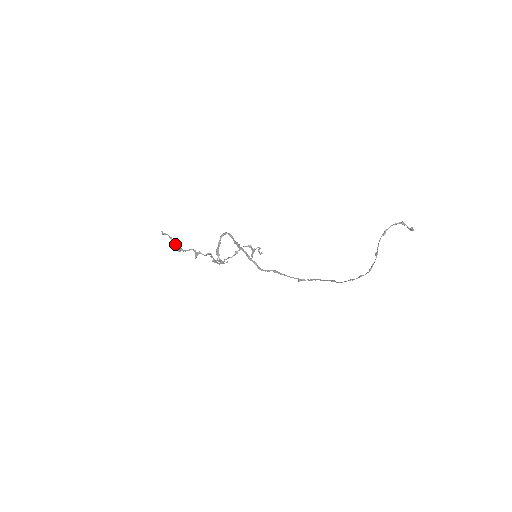
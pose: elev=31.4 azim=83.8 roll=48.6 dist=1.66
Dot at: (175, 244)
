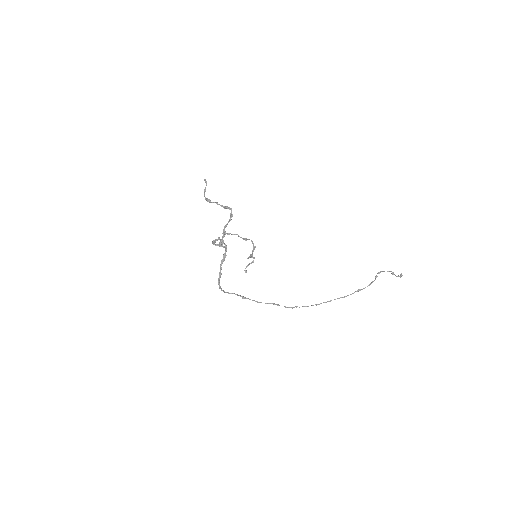
Dot at: occluded
